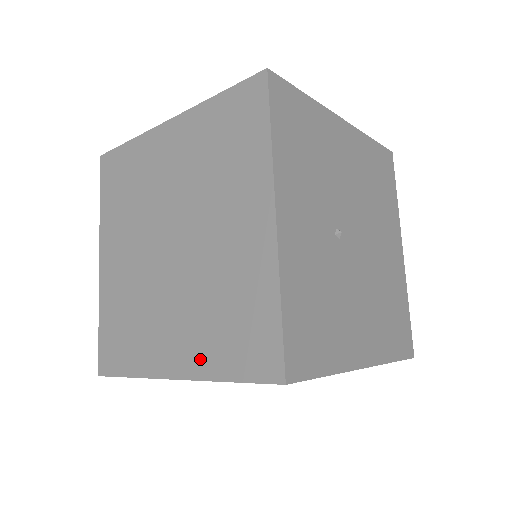
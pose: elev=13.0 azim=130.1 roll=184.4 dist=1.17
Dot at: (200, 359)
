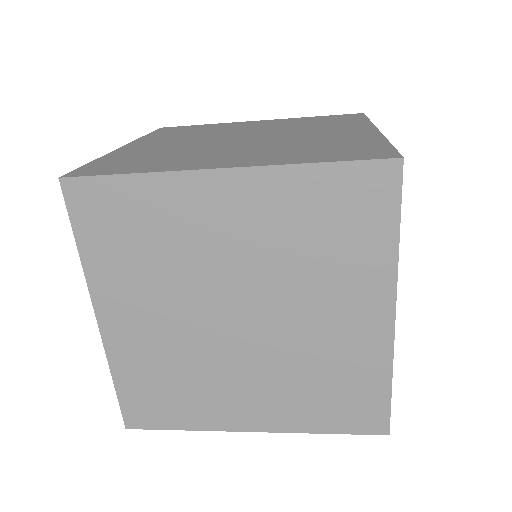
Dot at: (289, 418)
